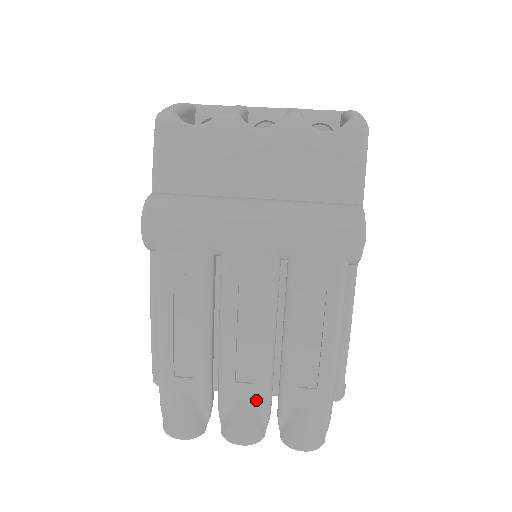
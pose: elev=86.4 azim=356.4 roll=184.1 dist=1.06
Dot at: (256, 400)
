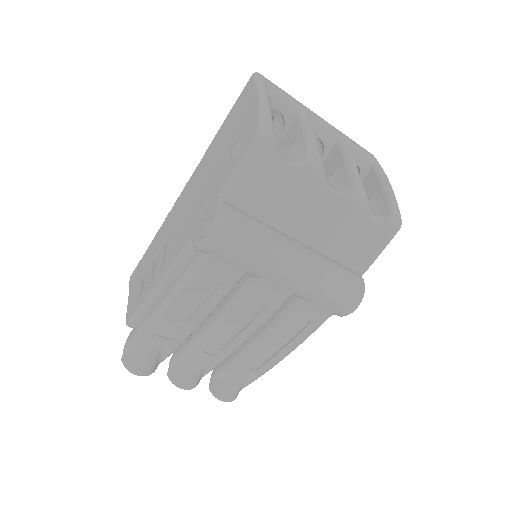
Dot at: (209, 364)
